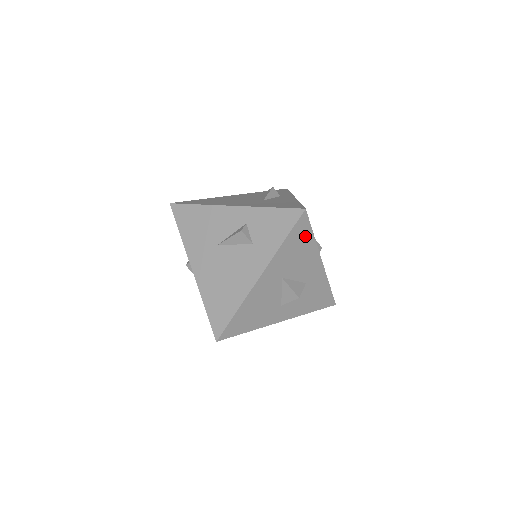
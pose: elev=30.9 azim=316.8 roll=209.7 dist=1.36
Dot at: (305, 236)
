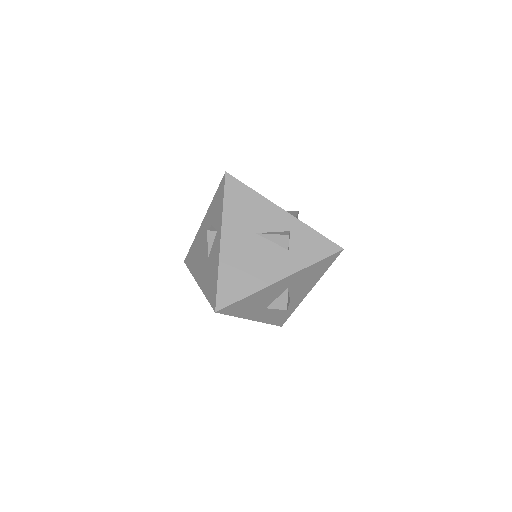
Dot at: (324, 267)
